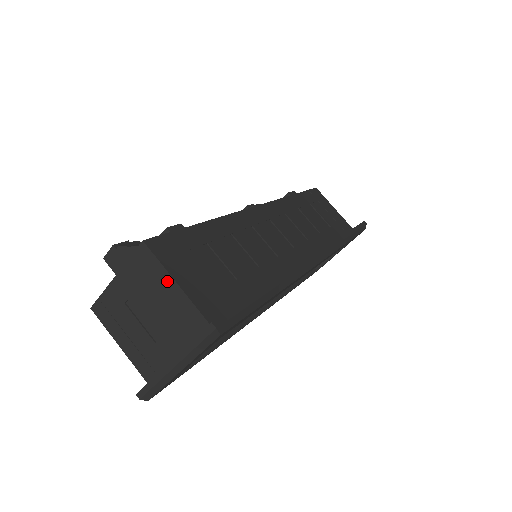
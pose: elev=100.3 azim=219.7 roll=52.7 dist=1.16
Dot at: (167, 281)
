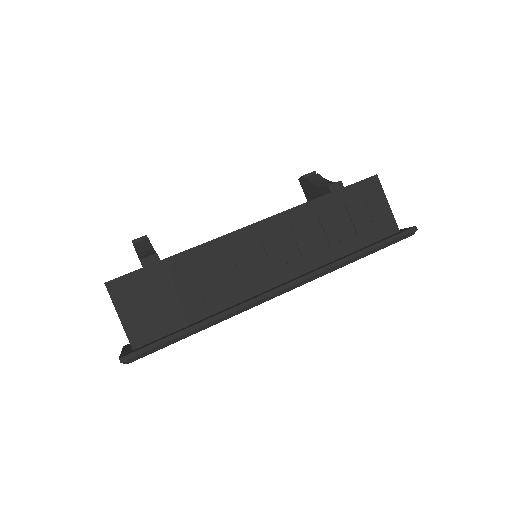
Dot at: (117, 312)
